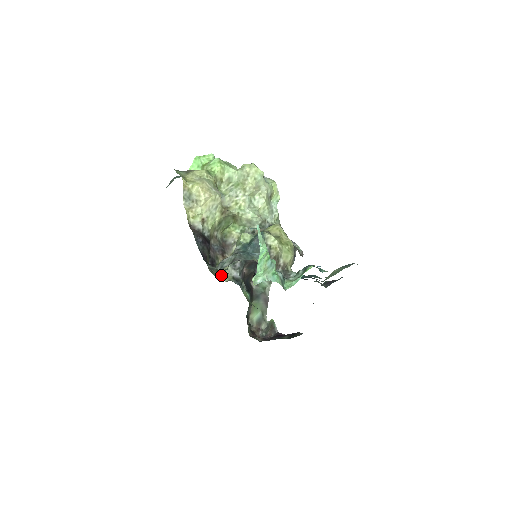
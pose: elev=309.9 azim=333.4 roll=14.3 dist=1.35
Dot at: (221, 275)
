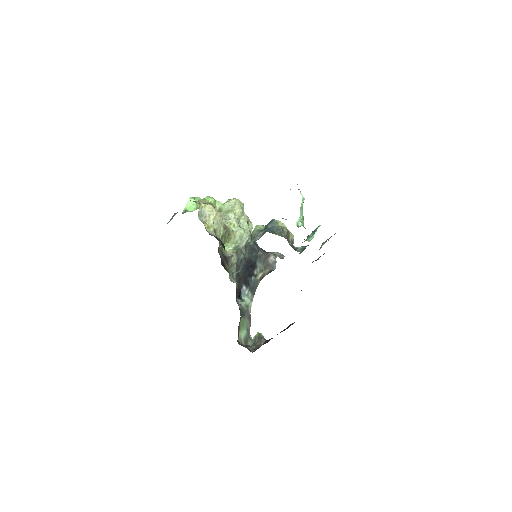
Dot at: occluded
